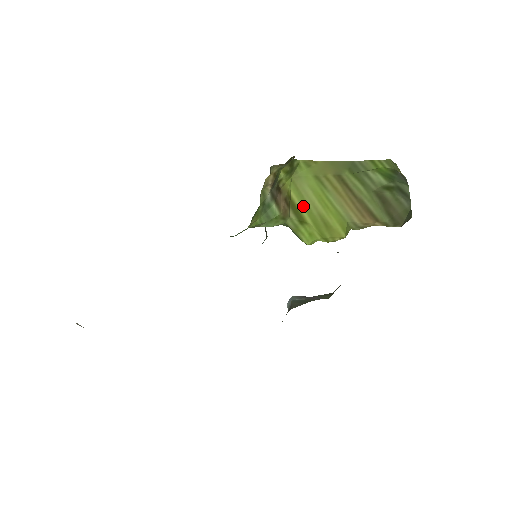
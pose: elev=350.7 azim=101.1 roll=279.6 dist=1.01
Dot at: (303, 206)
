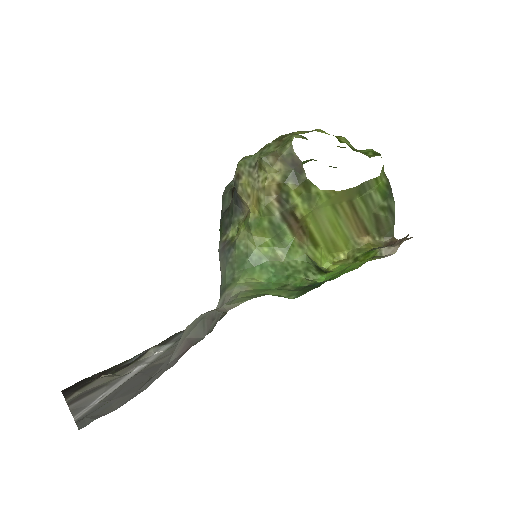
Dot at: (319, 234)
